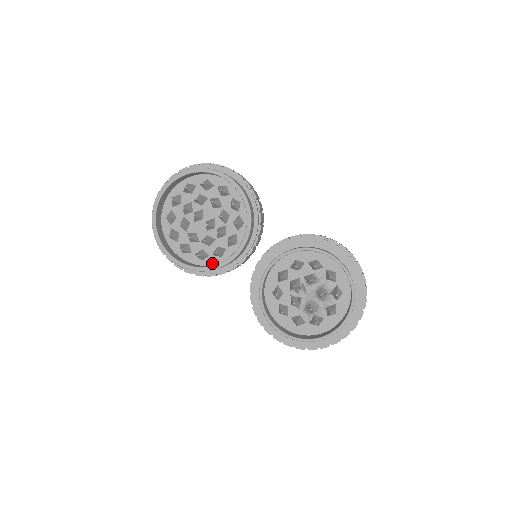
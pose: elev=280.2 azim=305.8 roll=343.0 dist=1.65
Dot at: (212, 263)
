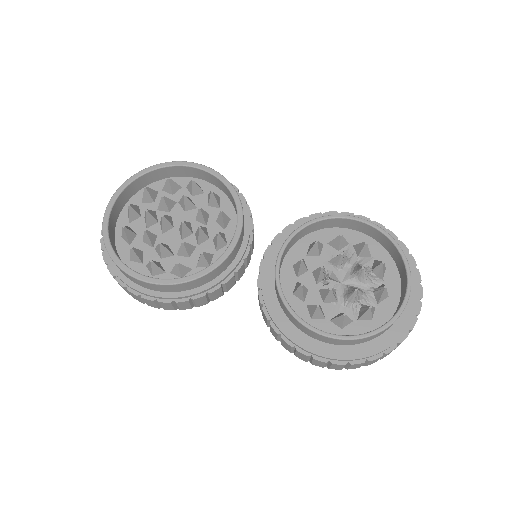
Dot at: occluded
